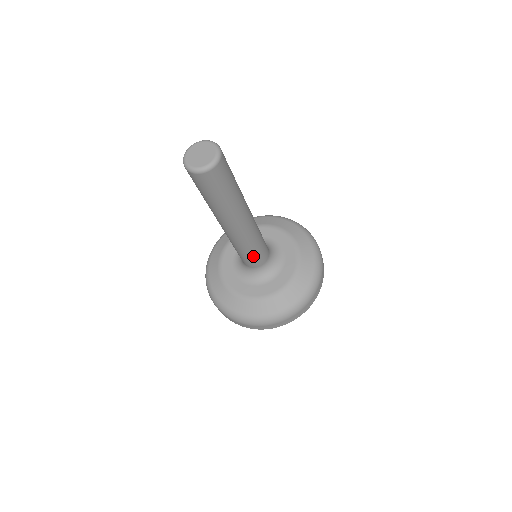
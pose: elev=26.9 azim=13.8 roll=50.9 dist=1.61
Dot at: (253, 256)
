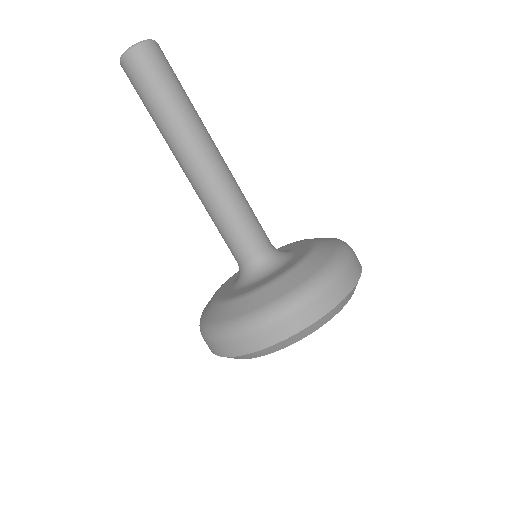
Dot at: (235, 230)
